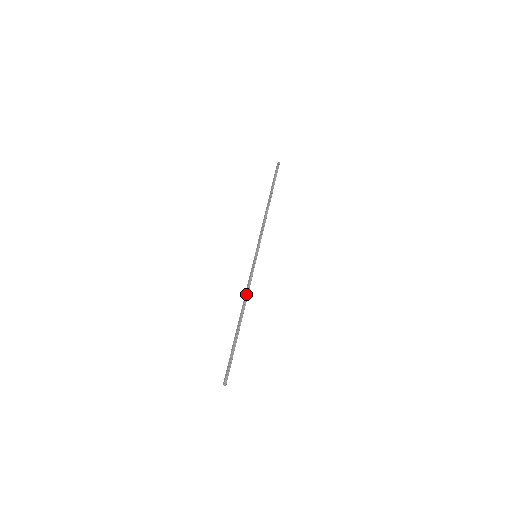
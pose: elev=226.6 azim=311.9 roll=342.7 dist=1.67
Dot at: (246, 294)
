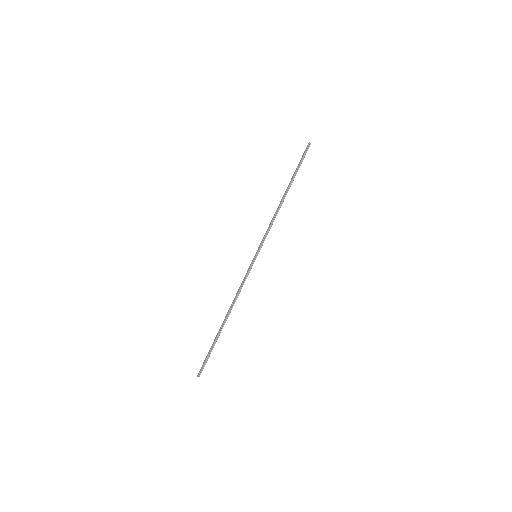
Dot at: (236, 296)
